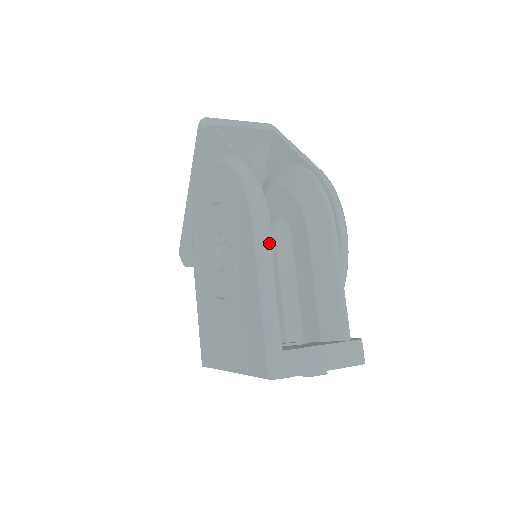
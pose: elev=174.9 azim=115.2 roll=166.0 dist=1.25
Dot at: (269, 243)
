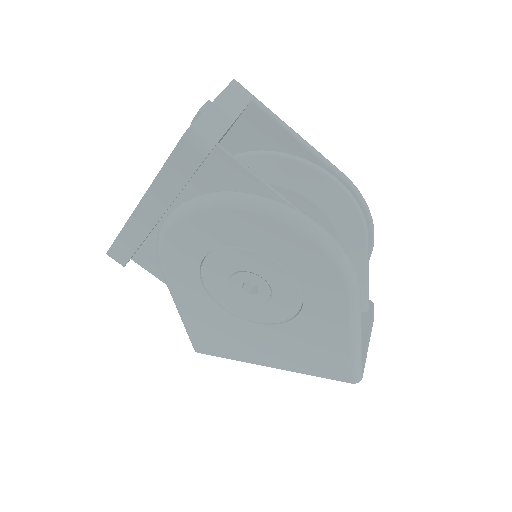
Dot at: occluded
